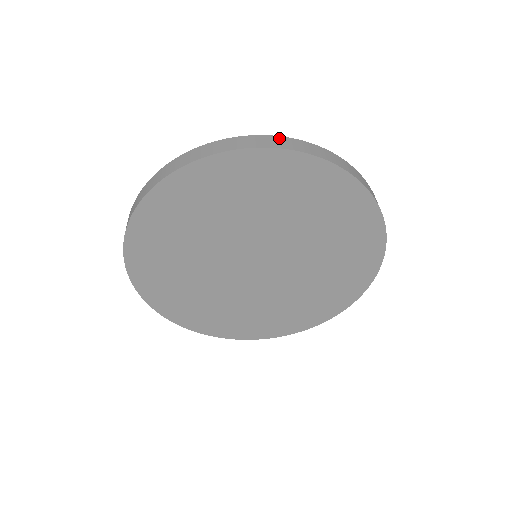
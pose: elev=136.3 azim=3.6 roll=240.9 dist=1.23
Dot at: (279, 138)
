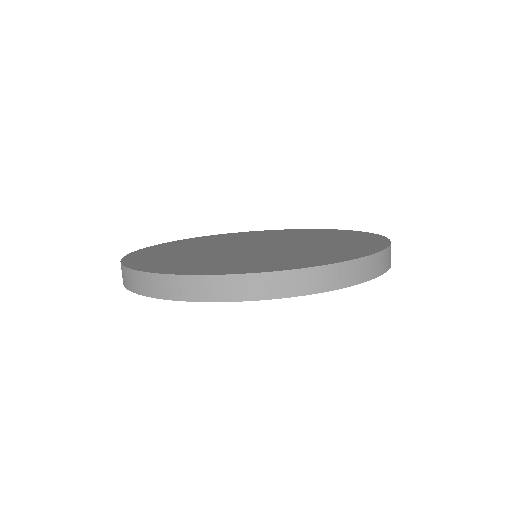
Dot at: (143, 276)
